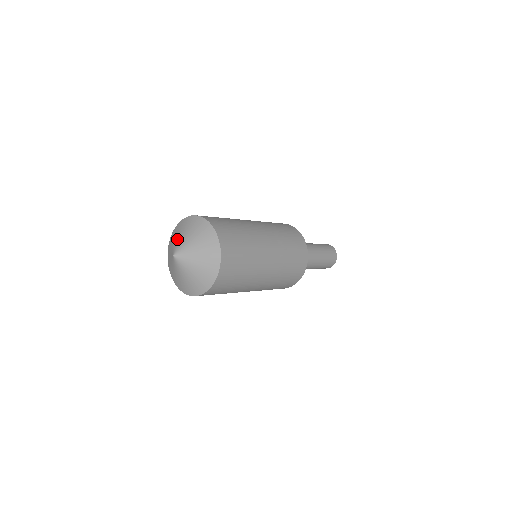
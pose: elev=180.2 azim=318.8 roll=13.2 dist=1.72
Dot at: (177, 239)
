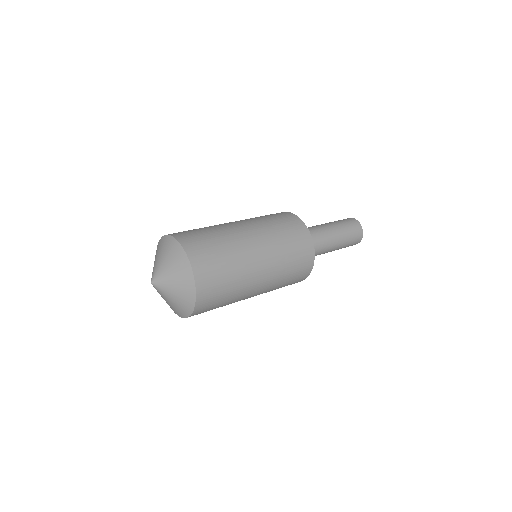
Dot at: (154, 264)
